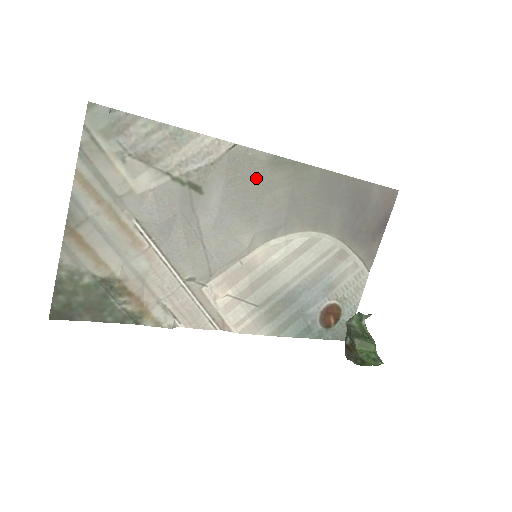
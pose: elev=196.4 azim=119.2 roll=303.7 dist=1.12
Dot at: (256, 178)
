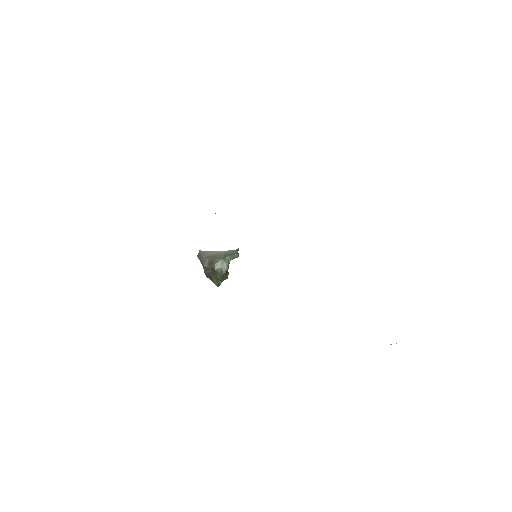
Dot at: occluded
